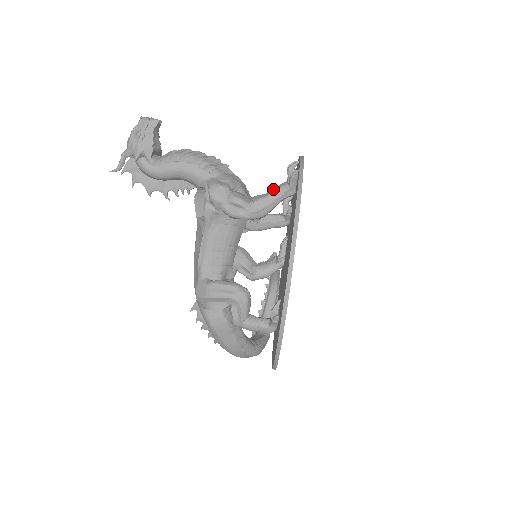
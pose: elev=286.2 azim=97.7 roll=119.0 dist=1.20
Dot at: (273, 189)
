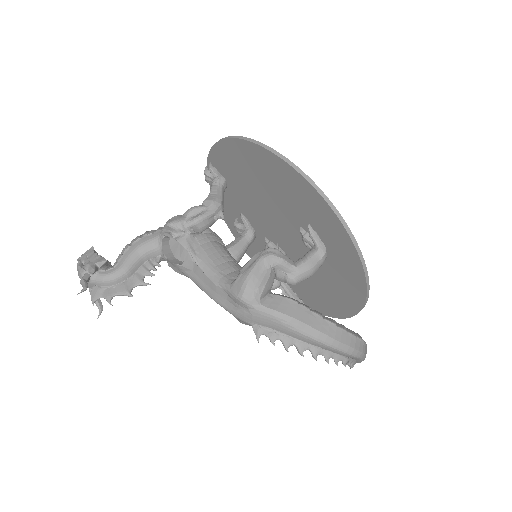
Dot at: (210, 191)
